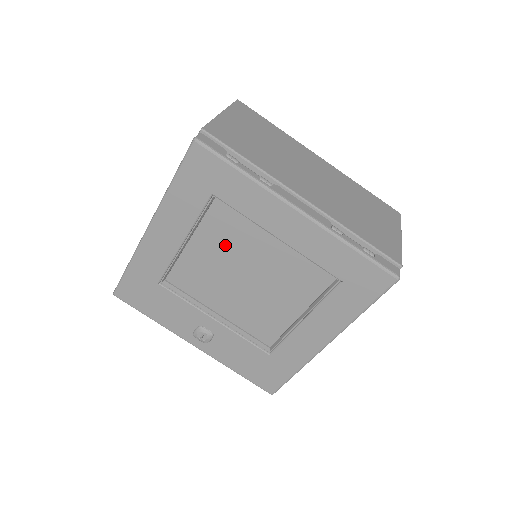
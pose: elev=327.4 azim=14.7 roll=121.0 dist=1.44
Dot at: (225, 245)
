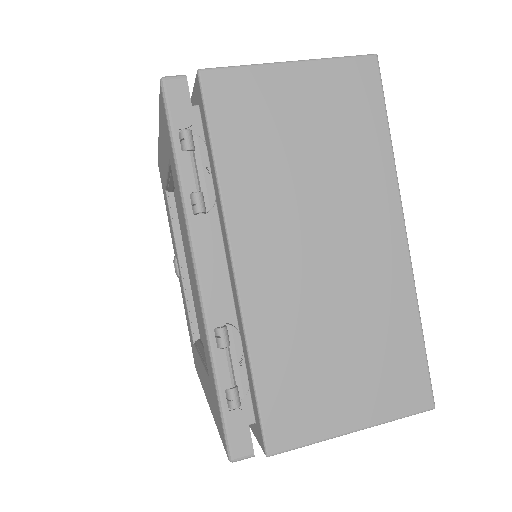
Dot at: occluded
